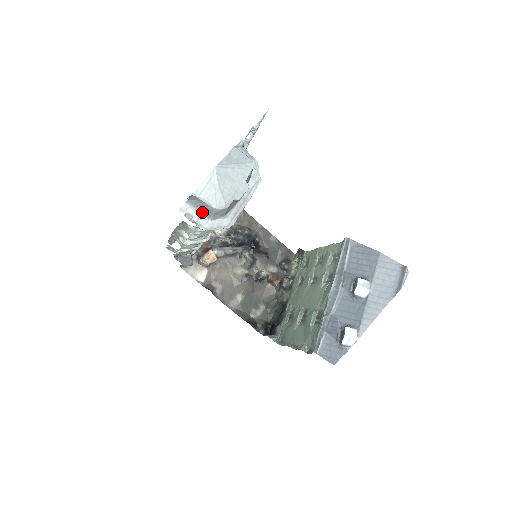
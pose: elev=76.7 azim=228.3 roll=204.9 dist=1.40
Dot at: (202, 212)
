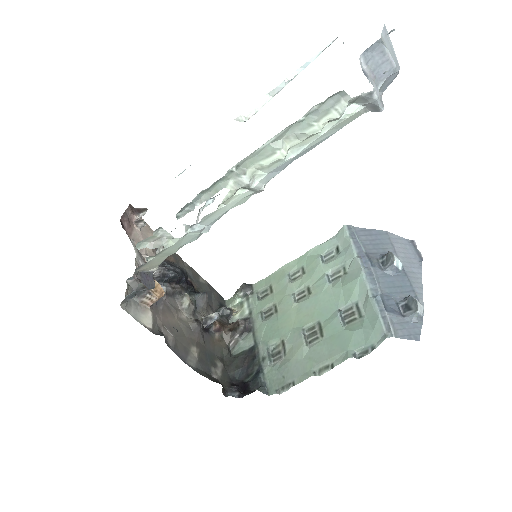
Dot at: (373, 74)
